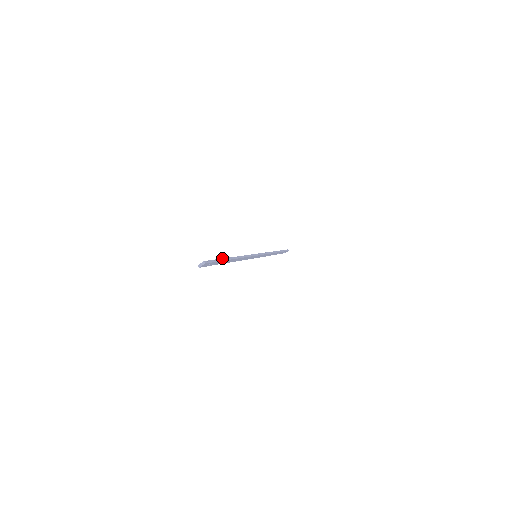
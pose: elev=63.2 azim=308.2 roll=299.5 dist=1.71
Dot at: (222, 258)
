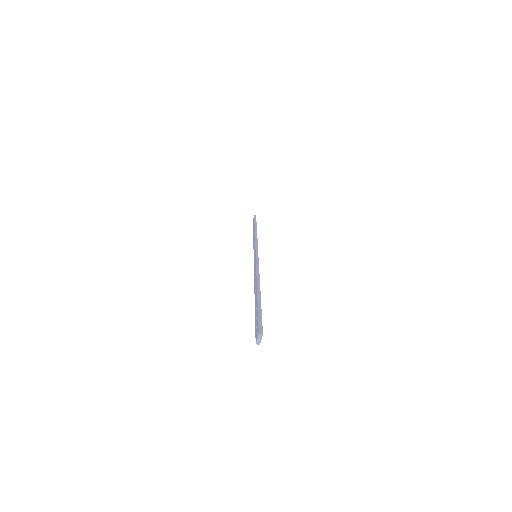
Dot at: (257, 302)
